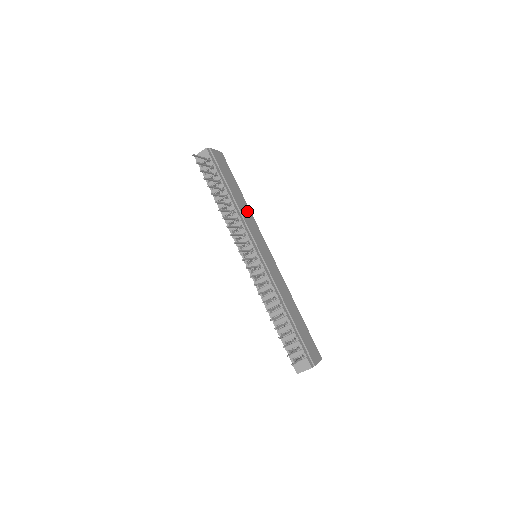
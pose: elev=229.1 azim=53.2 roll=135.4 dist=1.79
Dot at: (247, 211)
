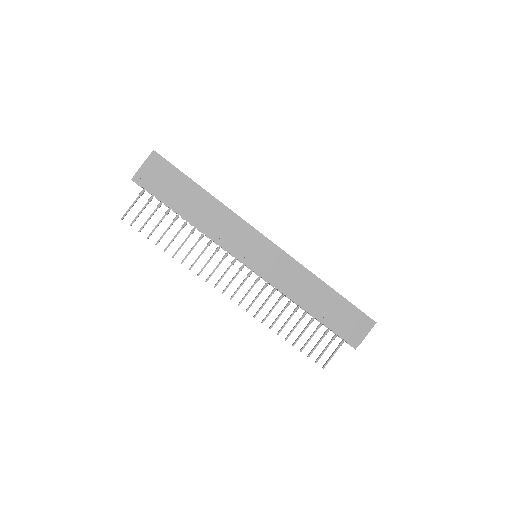
Dot at: (219, 214)
